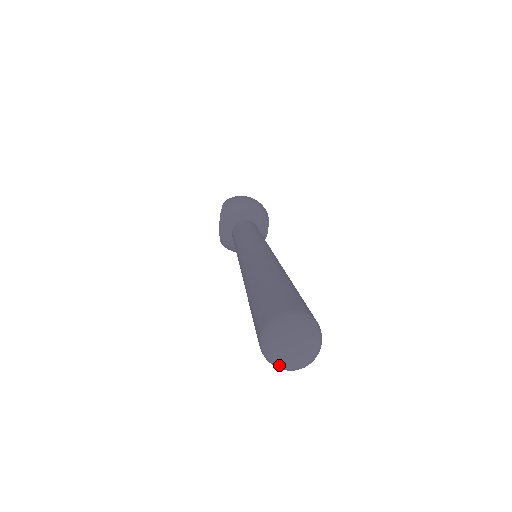
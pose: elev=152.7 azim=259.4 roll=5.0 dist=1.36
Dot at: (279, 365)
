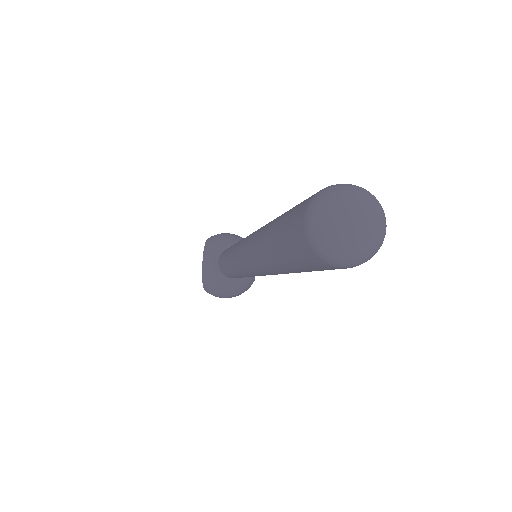
Dot at: (338, 238)
